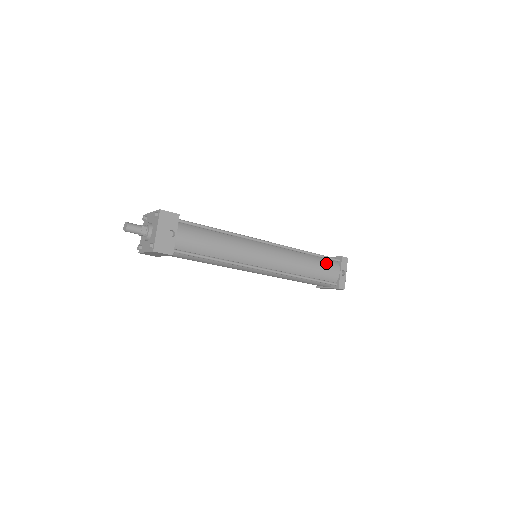
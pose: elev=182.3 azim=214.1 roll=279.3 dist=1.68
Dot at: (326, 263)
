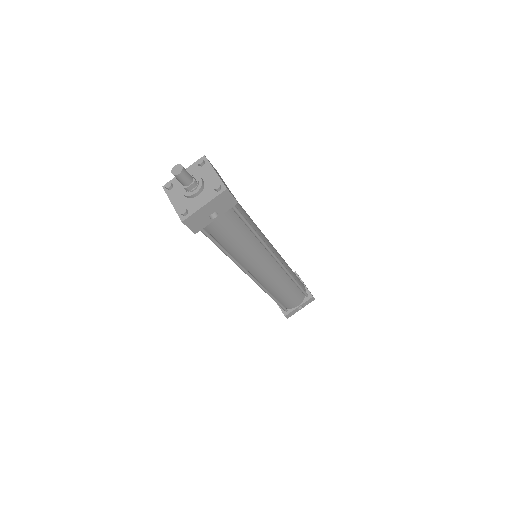
Dot at: (298, 295)
